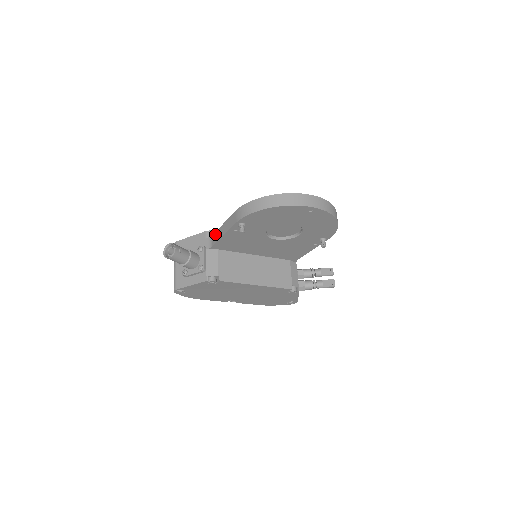
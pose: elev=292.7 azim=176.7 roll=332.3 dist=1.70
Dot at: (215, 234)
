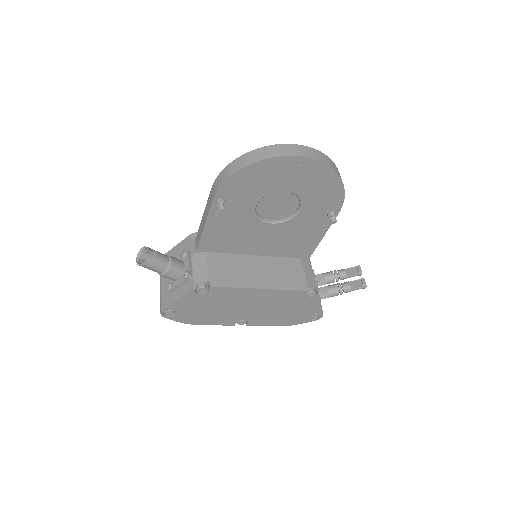
Dot at: (198, 231)
